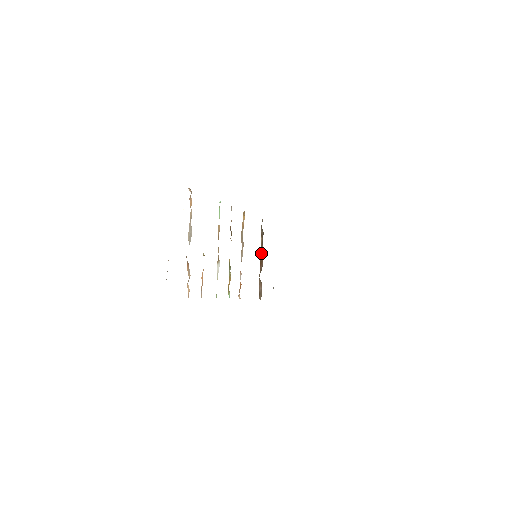
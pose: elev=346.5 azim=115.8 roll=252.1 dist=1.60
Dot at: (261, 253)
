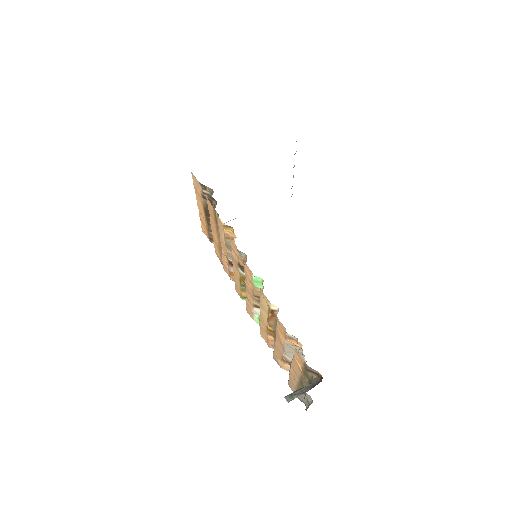
Dot at: occluded
